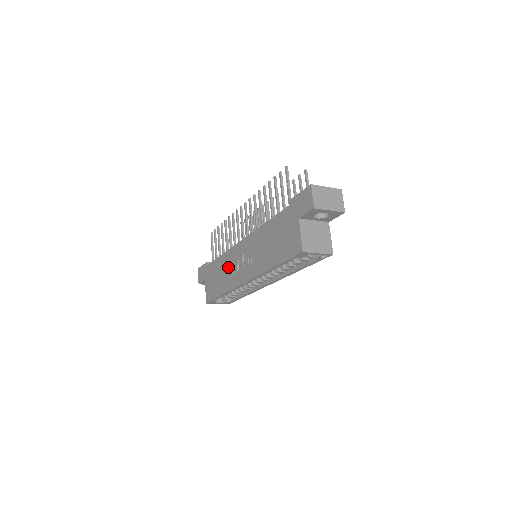
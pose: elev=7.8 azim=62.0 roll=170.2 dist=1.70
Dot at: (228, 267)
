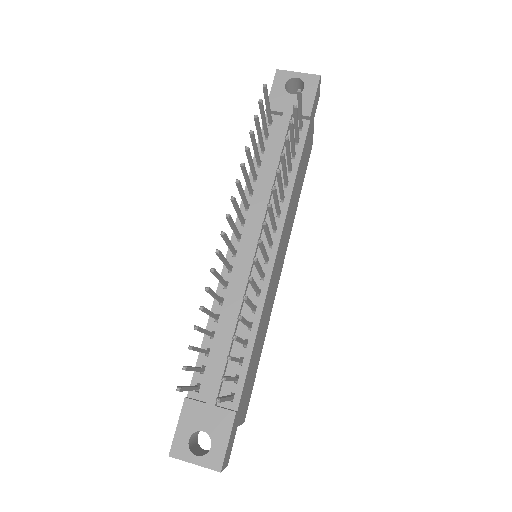
Dot at: occluded
